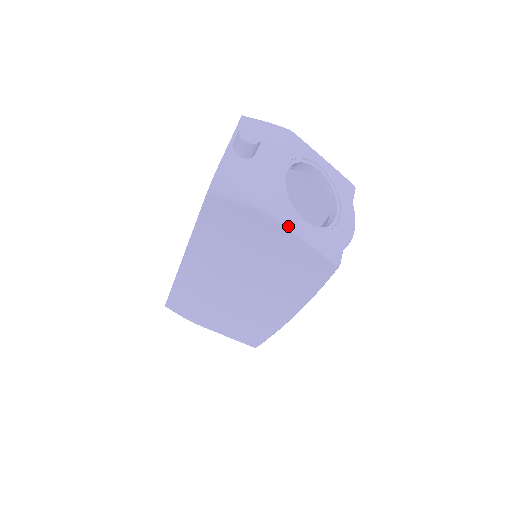
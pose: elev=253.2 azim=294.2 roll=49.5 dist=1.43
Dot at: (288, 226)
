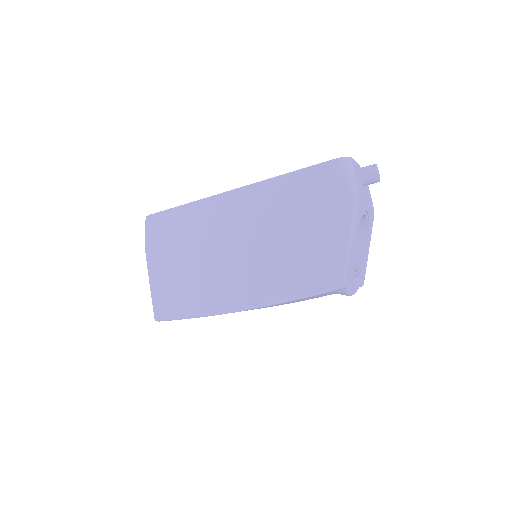
Dot at: (353, 225)
